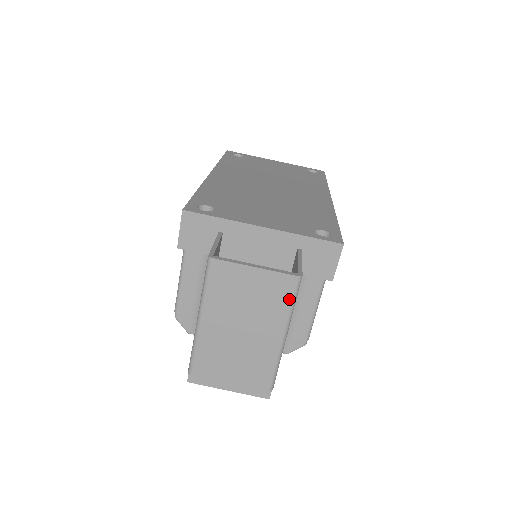
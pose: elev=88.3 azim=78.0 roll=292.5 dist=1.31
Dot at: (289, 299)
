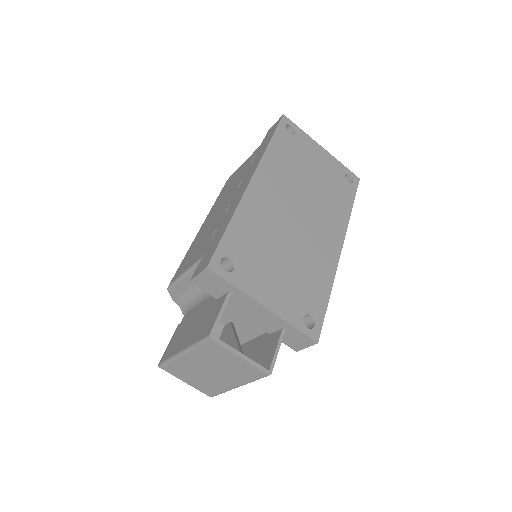
Dot at: (254, 378)
